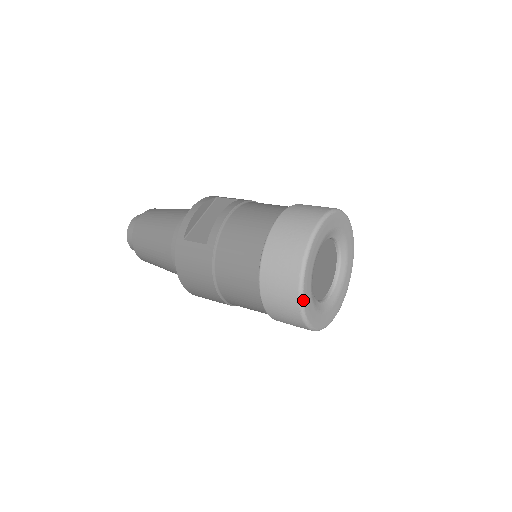
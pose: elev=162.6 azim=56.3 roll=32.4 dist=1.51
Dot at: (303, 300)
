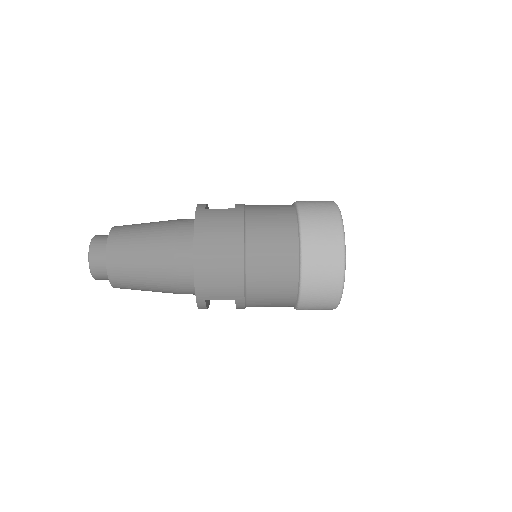
Dot at: occluded
